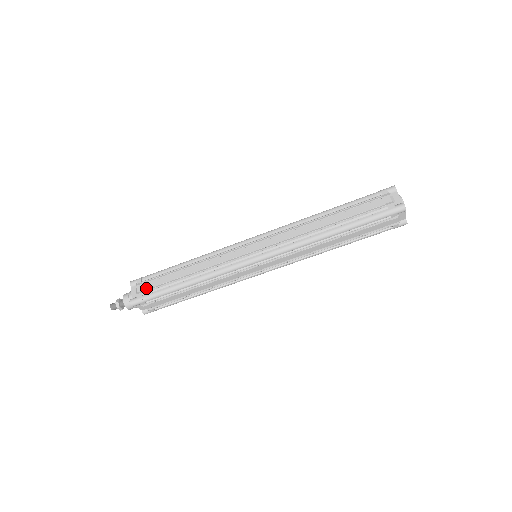
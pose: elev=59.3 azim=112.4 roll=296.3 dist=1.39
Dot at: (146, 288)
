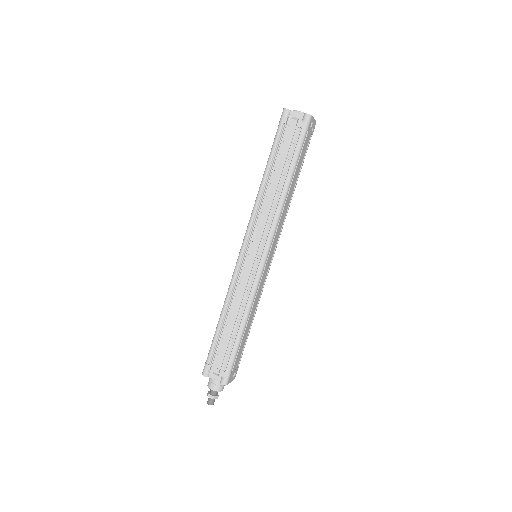
Dot at: occluded
